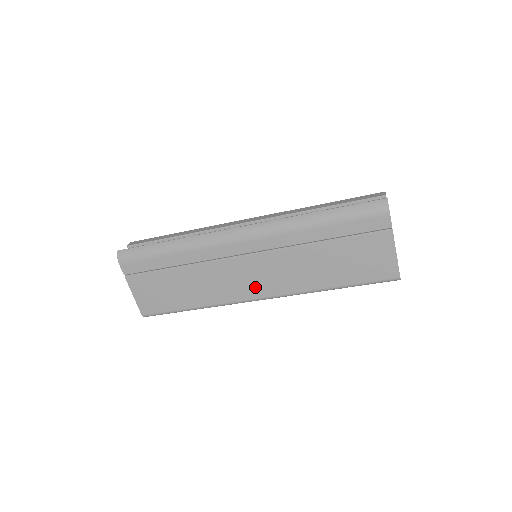
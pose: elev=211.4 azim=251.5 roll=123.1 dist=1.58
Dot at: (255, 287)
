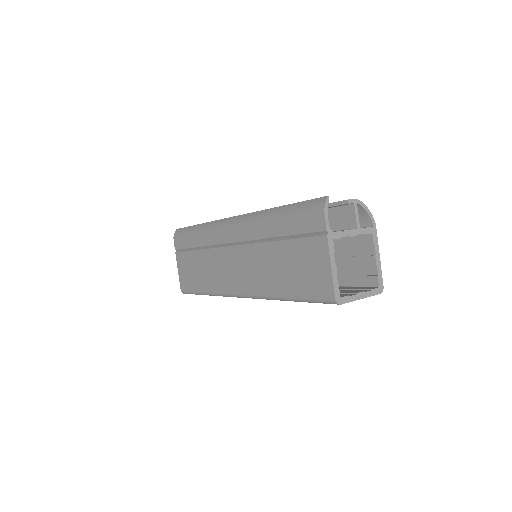
Dot at: (235, 281)
